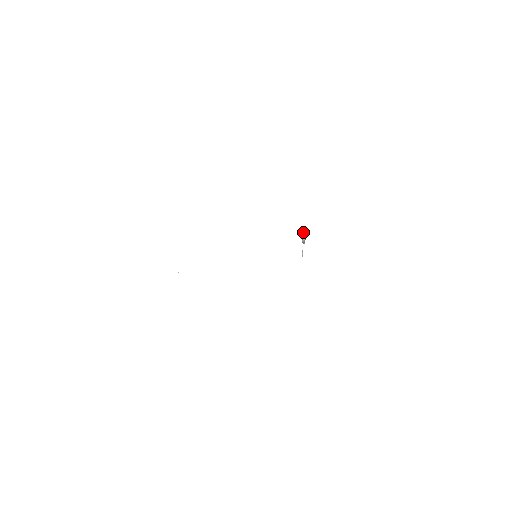
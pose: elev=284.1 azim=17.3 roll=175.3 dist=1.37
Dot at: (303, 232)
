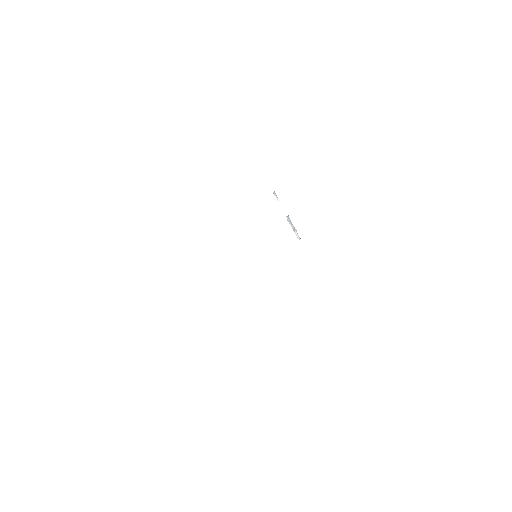
Dot at: (296, 234)
